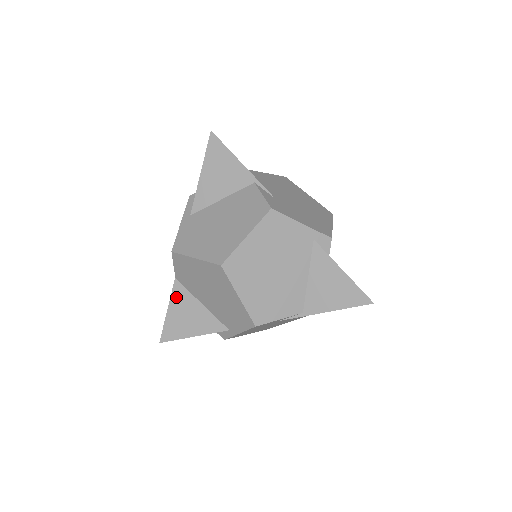
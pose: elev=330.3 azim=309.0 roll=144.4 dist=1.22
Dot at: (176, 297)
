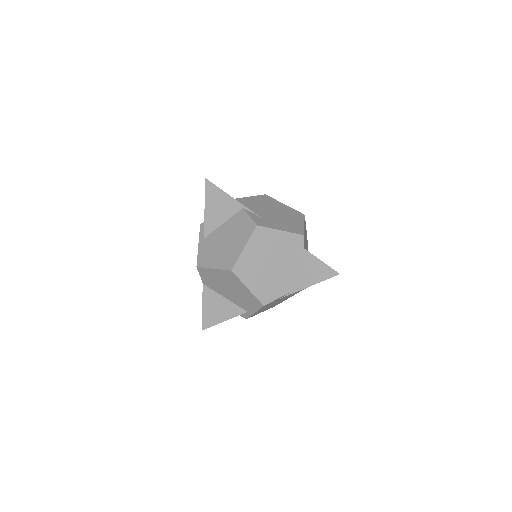
Dot at: (206, 297)
